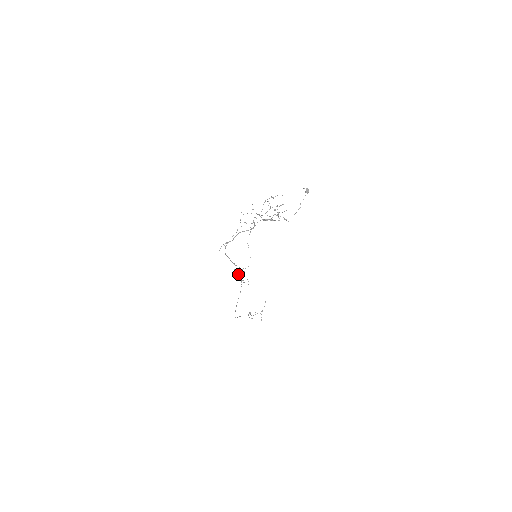
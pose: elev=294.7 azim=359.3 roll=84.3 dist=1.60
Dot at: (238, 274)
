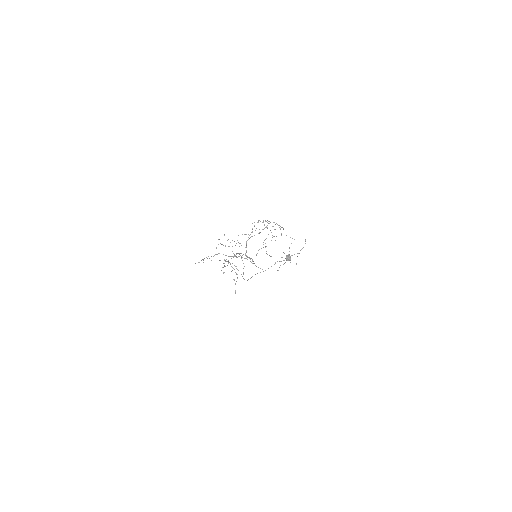
Dot at: (234, 269)
